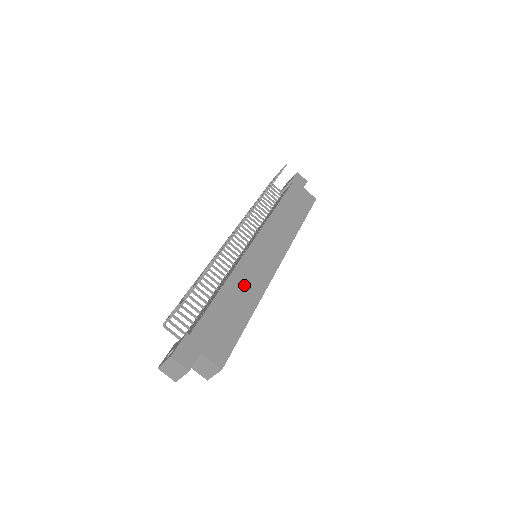
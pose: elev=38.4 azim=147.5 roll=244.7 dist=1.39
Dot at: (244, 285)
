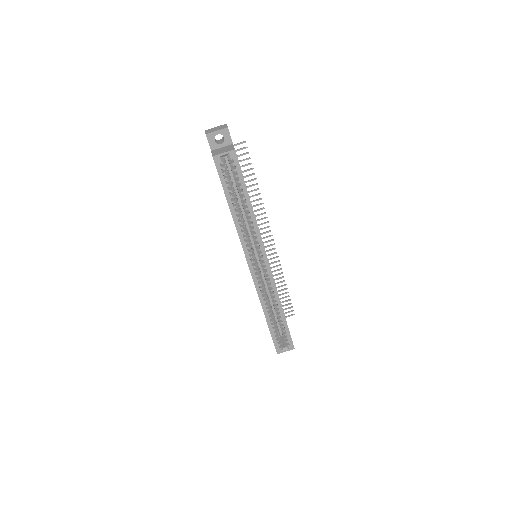
Dot at: occluded
